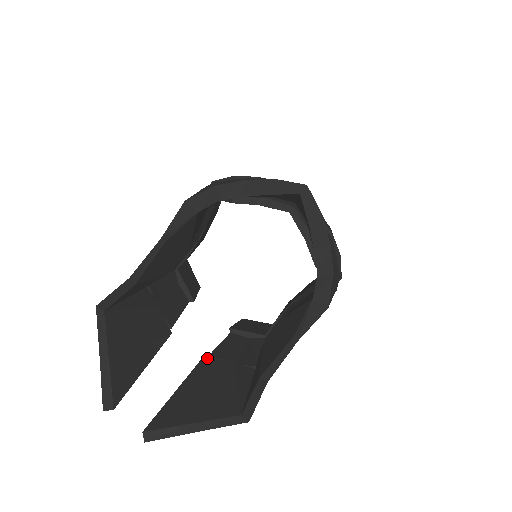
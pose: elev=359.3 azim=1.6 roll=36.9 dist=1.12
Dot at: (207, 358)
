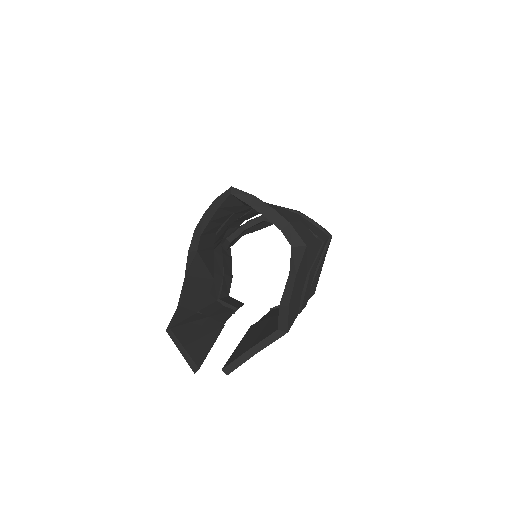
Dot at: (253, 325)
